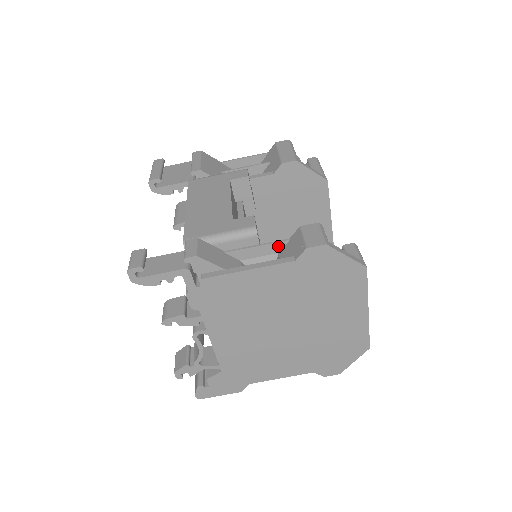
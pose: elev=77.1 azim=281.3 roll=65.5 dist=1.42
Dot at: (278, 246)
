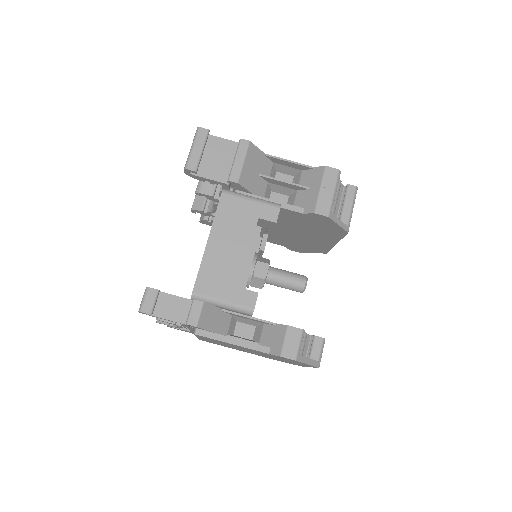
Dot at: (265, 323)
